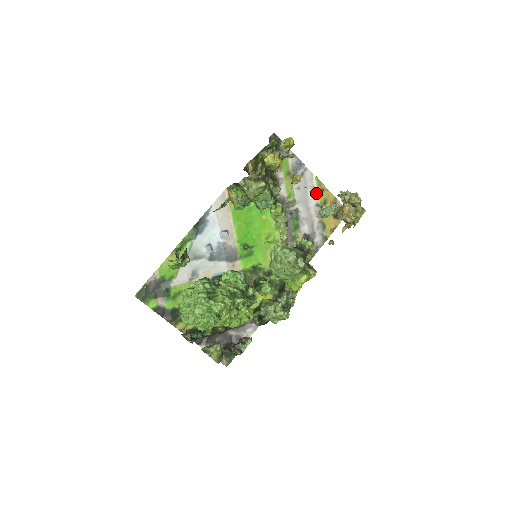
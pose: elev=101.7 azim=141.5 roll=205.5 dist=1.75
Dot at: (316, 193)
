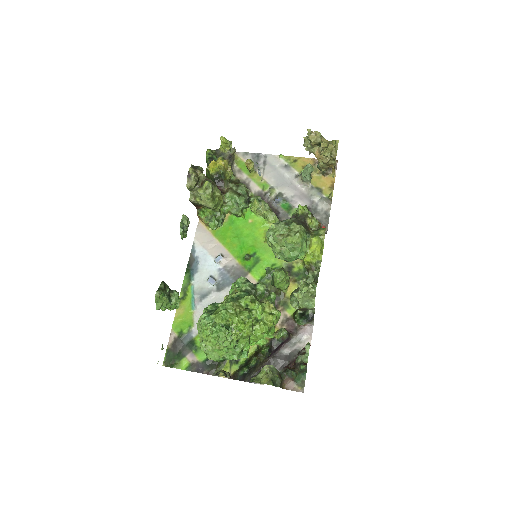
Dot at: (290, 168)
